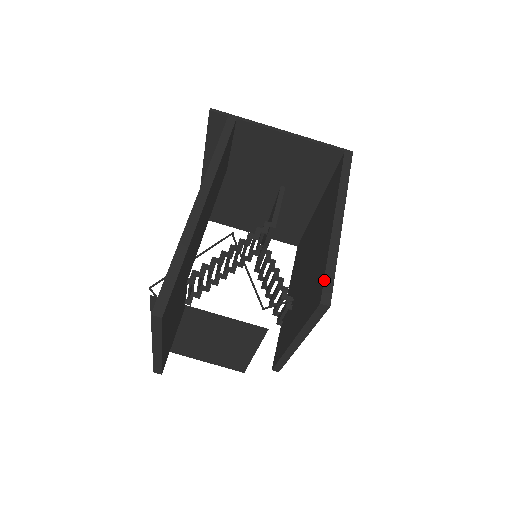
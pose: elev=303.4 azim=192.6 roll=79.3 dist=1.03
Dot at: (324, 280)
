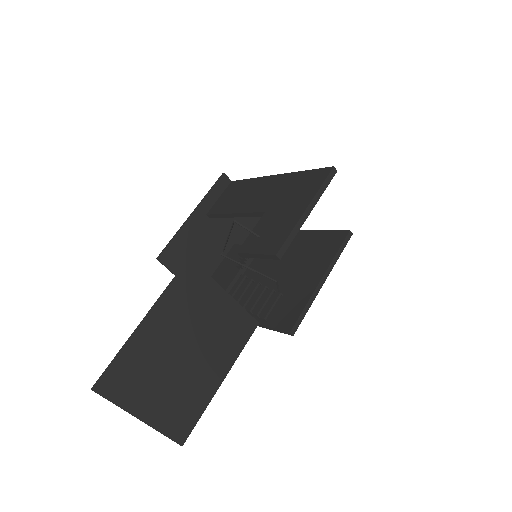
Dot at: (339, 230)
